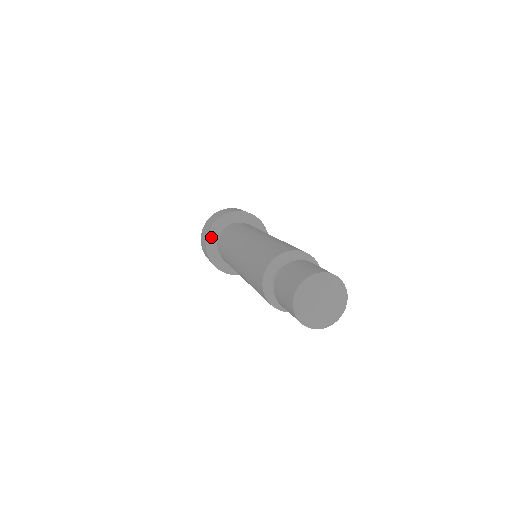
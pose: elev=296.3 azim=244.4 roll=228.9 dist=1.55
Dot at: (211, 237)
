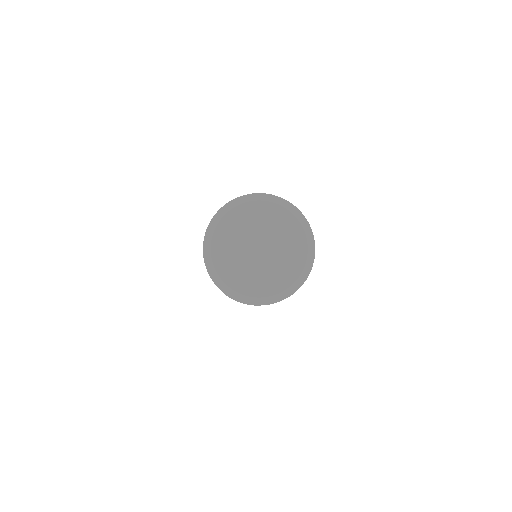
Dot at: occluded
